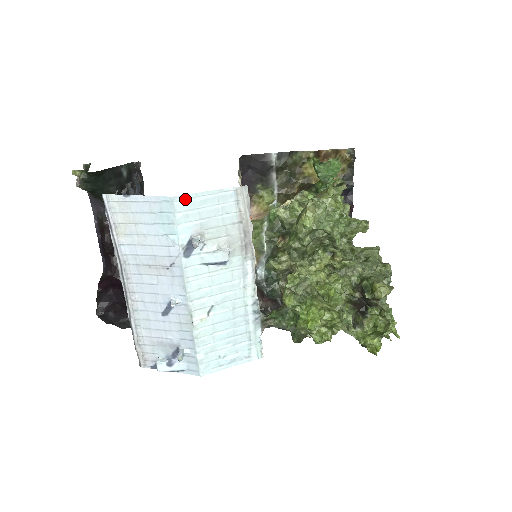
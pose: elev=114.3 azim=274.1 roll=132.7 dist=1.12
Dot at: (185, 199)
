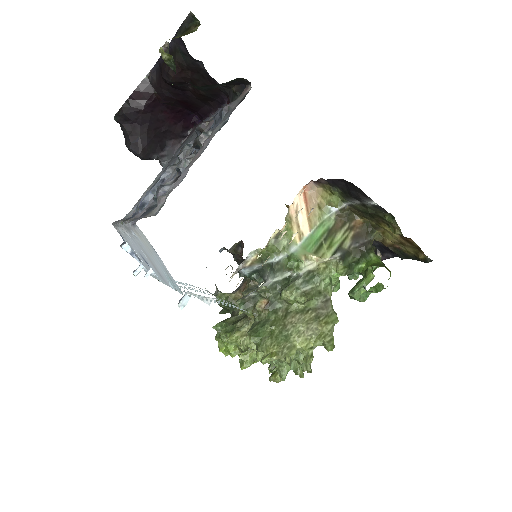
Dot at: occluded
